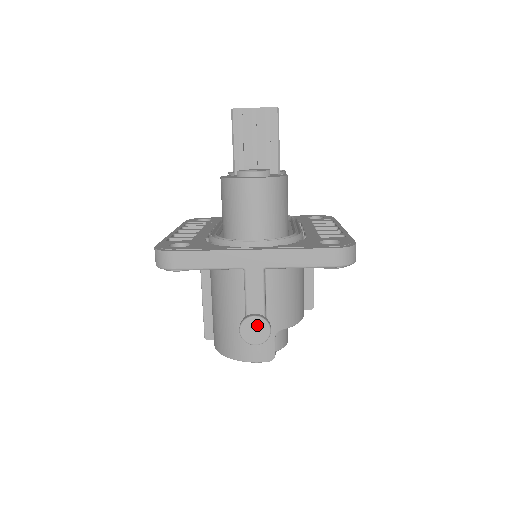
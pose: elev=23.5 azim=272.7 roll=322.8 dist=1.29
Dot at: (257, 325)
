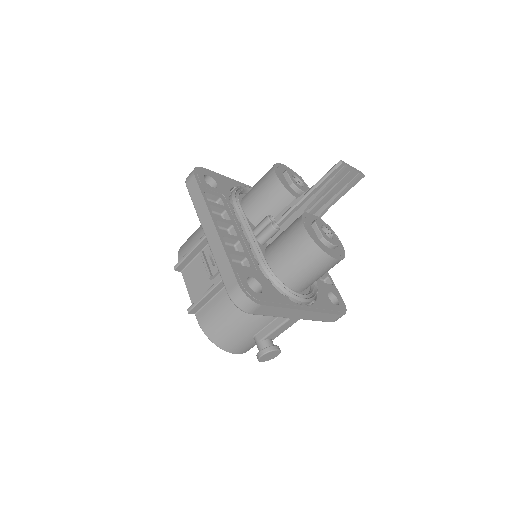
Dot at: (274, 354)
